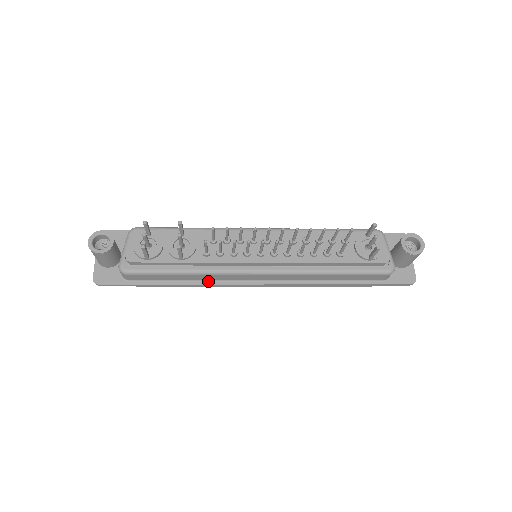
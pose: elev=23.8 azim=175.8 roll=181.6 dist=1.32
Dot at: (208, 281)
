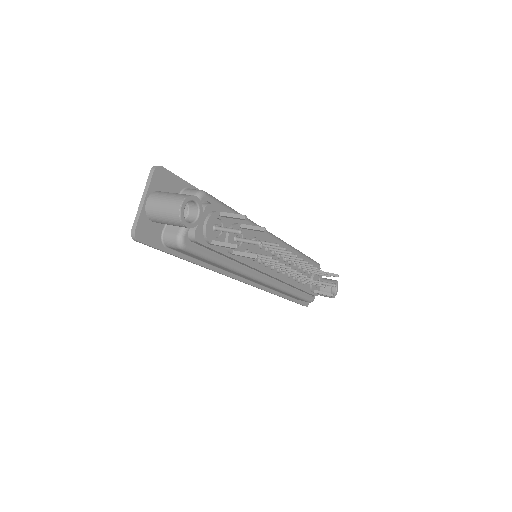
Dot at: (220, 269)
